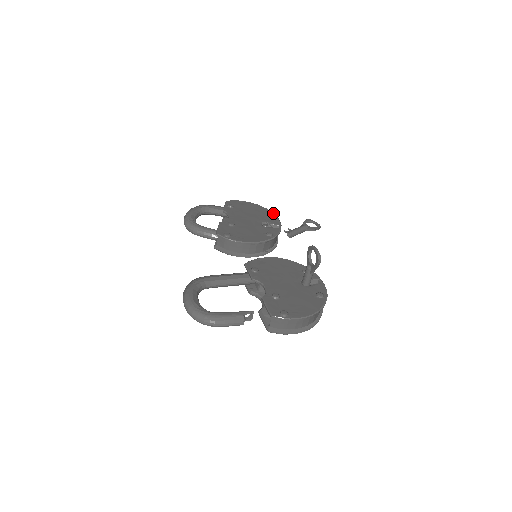
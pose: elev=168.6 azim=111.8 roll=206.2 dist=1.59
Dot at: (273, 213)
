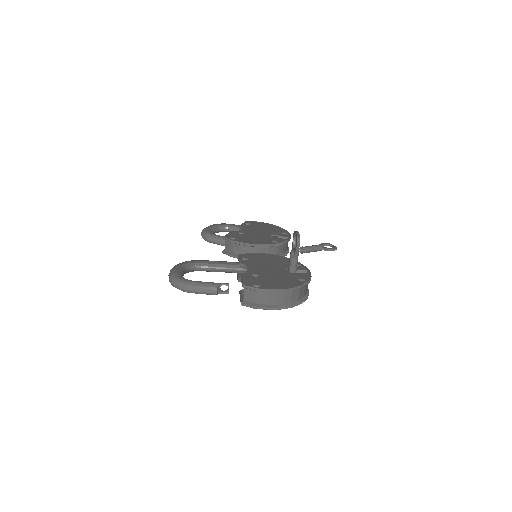
Dot at: occluded
